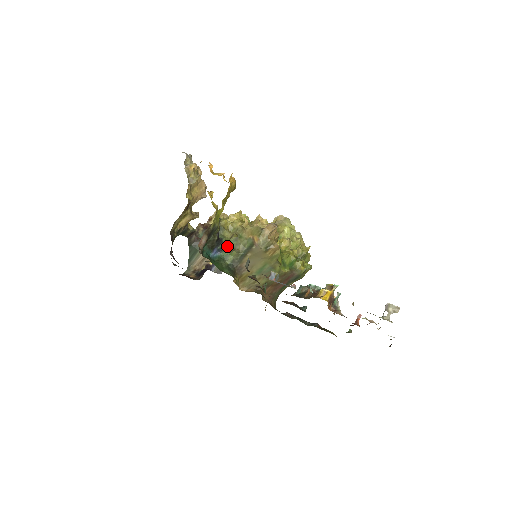
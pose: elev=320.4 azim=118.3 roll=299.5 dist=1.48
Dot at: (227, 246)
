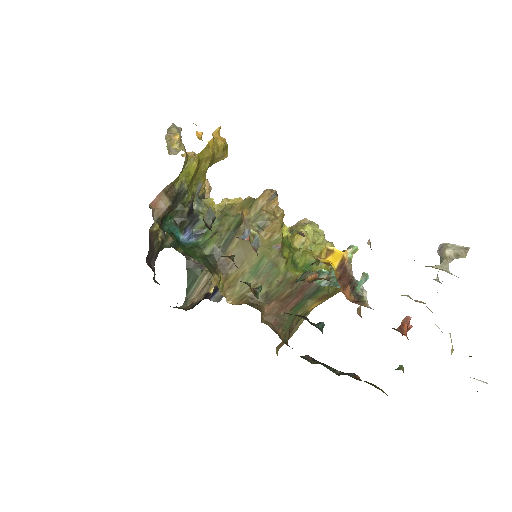
Dot at: (207, 229)
